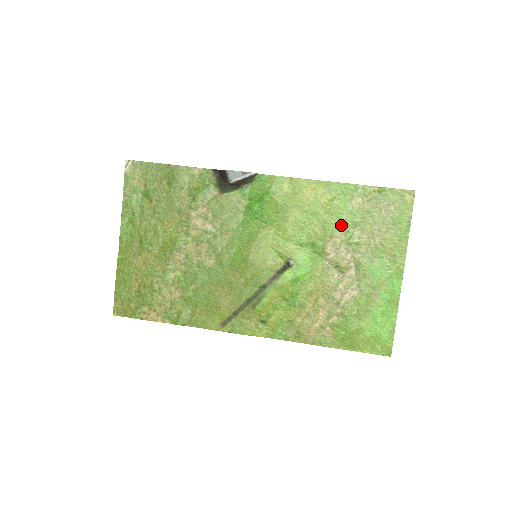
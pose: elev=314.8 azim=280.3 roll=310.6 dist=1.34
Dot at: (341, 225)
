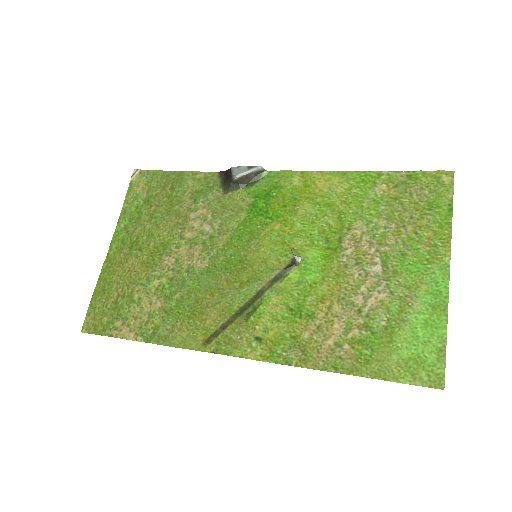
Dot at: (361, 214)
